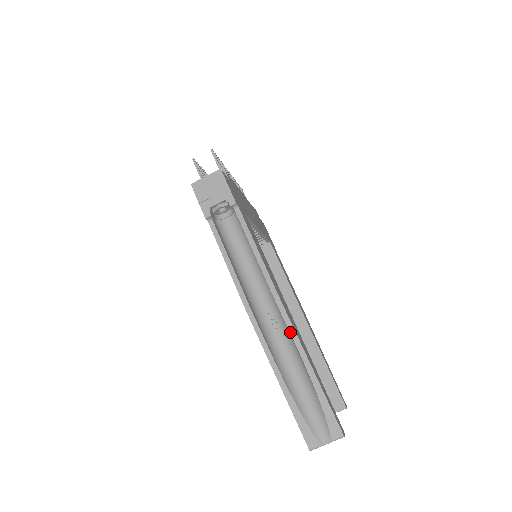
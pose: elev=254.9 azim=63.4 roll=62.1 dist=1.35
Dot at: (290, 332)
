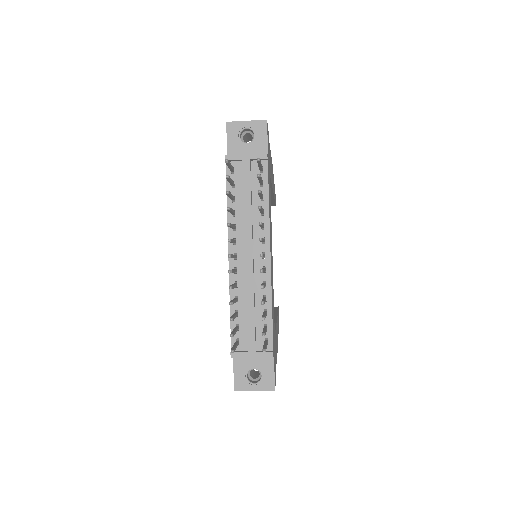
Dot at: occluded
